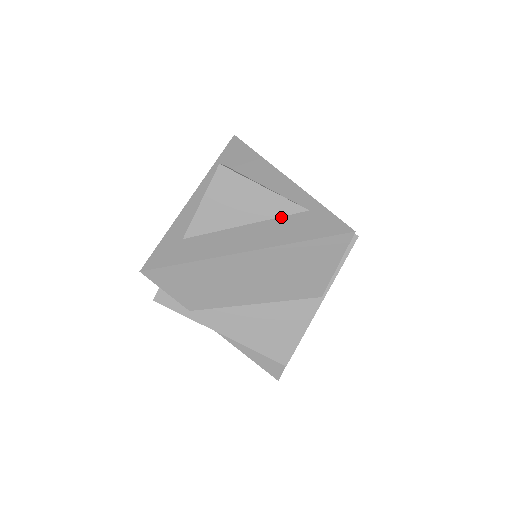
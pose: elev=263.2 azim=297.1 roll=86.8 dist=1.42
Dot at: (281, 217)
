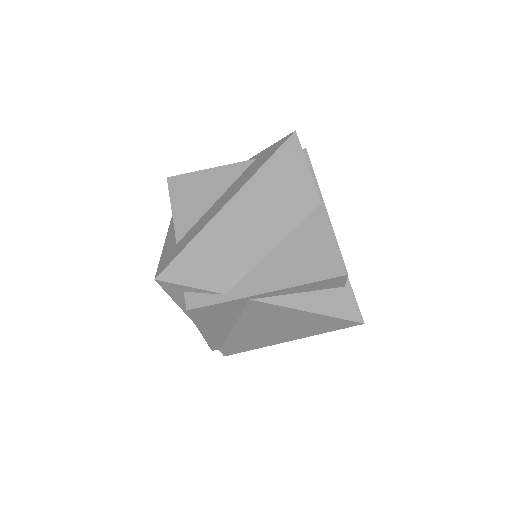
Dot at: (240, 176)
